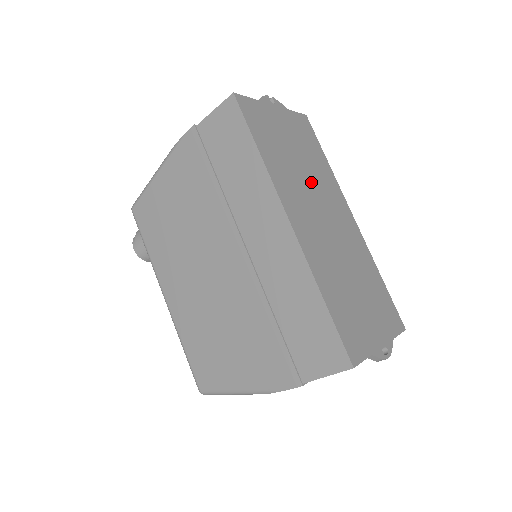
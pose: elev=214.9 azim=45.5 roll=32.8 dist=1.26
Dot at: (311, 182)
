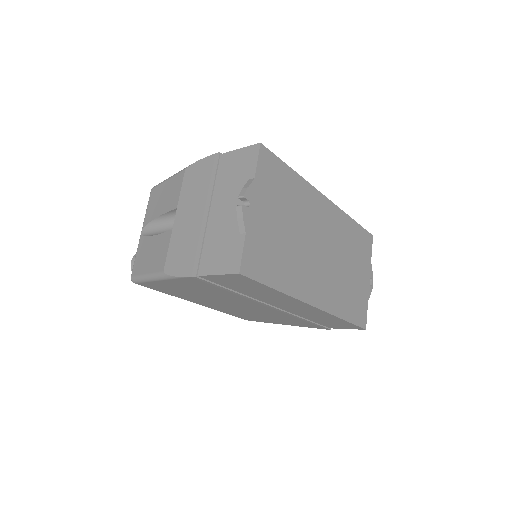
Dot at: (302, 234)
